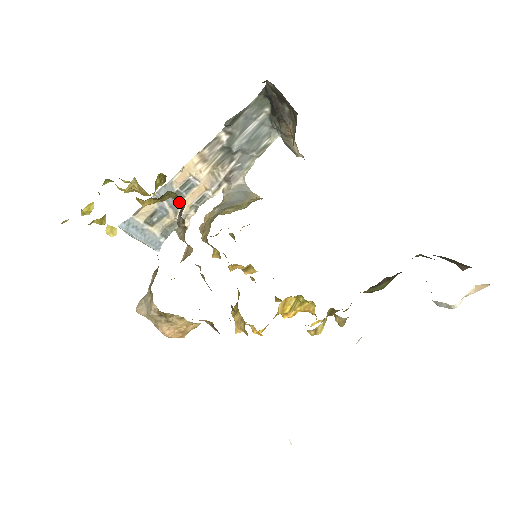
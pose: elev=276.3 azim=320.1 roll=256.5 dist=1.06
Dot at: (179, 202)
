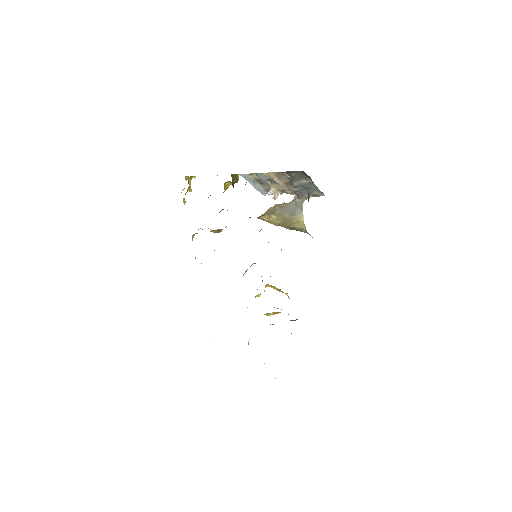
Dot at: occluded
